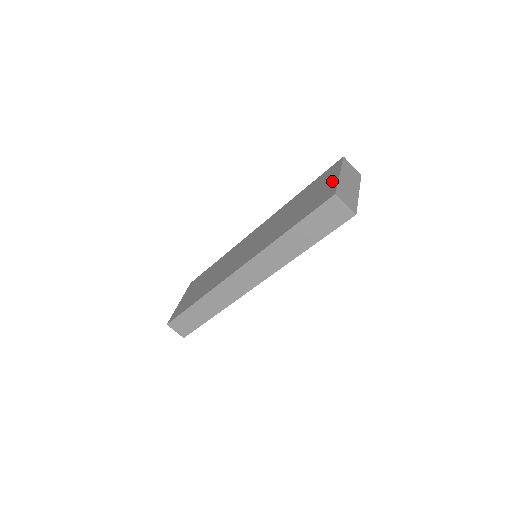
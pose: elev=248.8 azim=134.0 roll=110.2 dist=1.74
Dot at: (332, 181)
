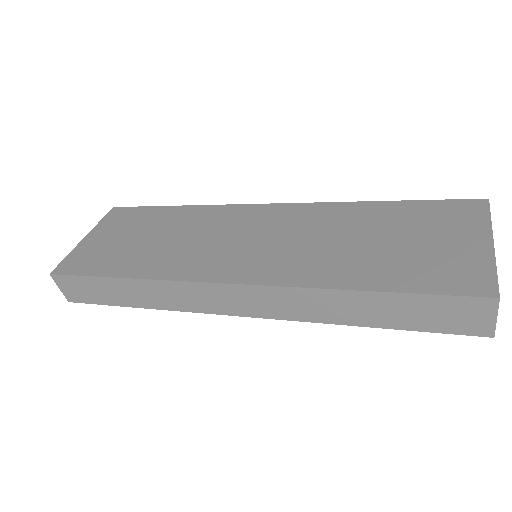
Dot at: (476, 247)
